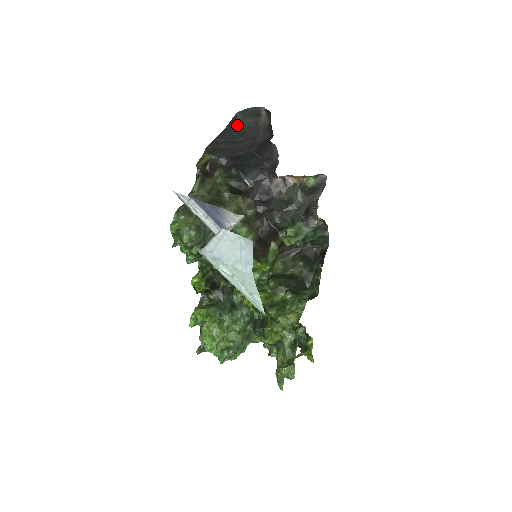
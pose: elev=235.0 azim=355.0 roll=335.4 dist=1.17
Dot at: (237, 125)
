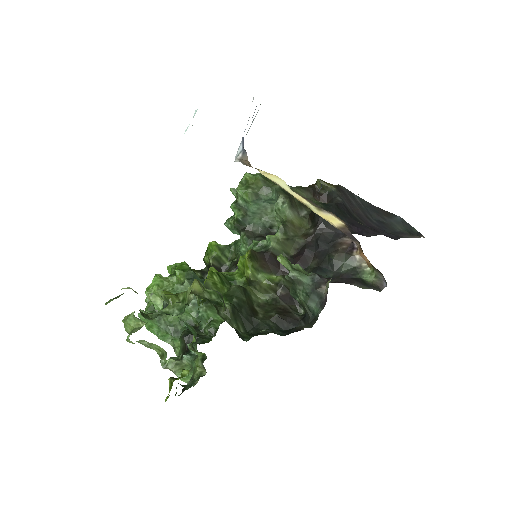
Dot at: (387, 217)
